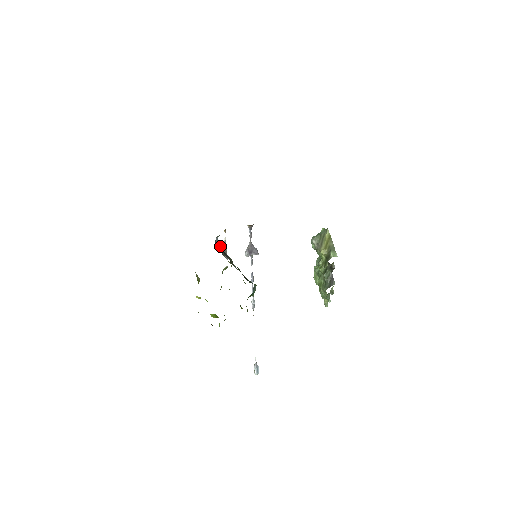
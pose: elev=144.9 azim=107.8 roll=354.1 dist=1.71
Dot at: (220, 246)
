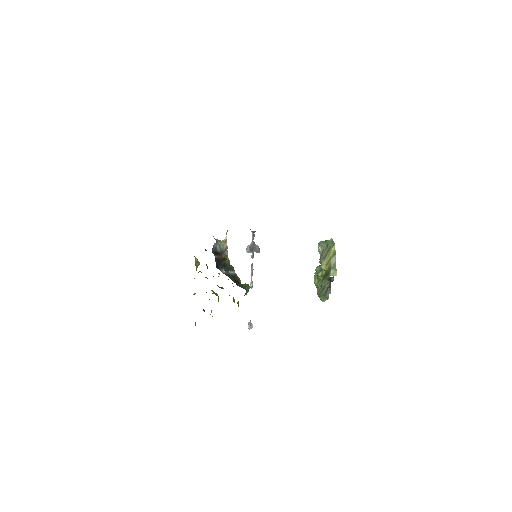
Dot at: (220, 245)
